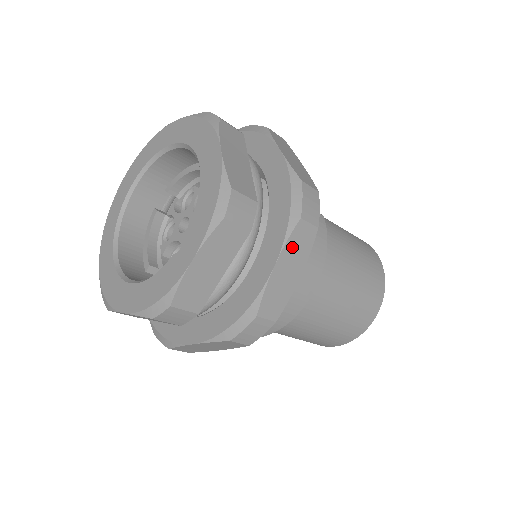
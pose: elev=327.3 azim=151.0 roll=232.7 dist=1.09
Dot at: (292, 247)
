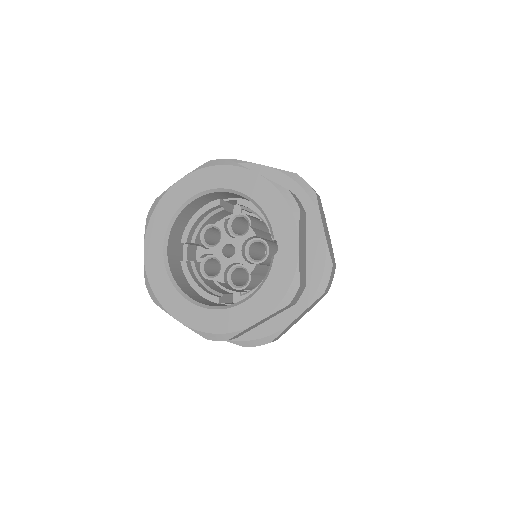
Dot at: (321, 213)
